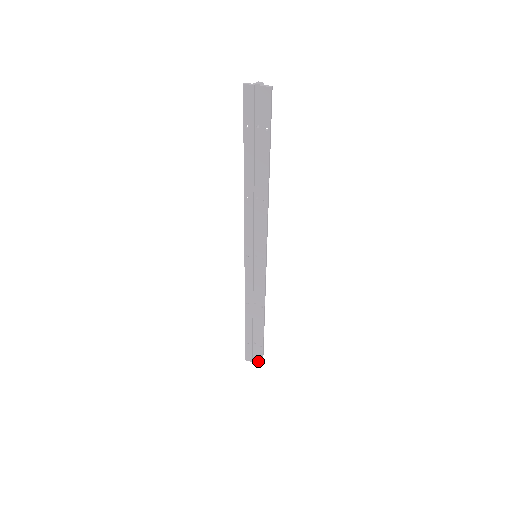
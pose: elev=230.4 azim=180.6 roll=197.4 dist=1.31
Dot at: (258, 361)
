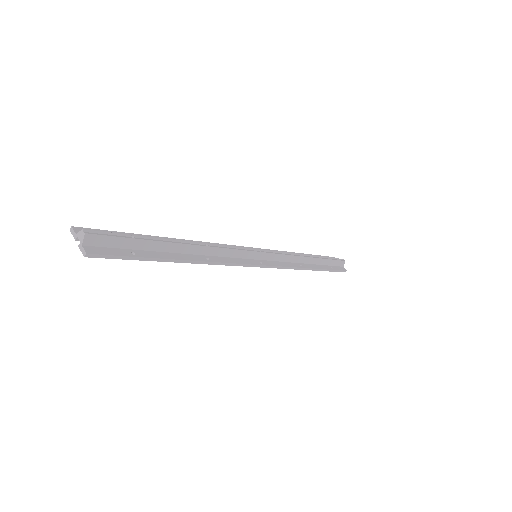
Dot at: occluded
